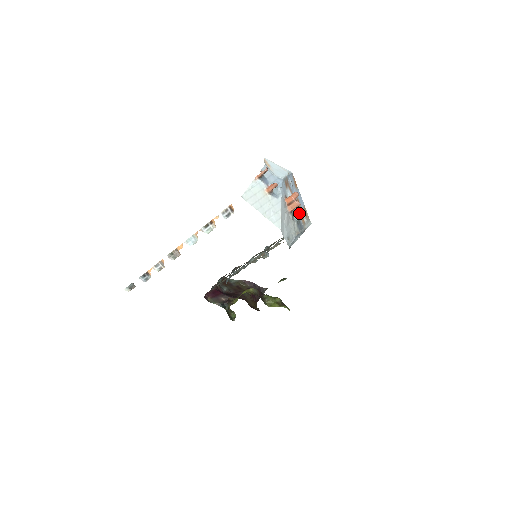
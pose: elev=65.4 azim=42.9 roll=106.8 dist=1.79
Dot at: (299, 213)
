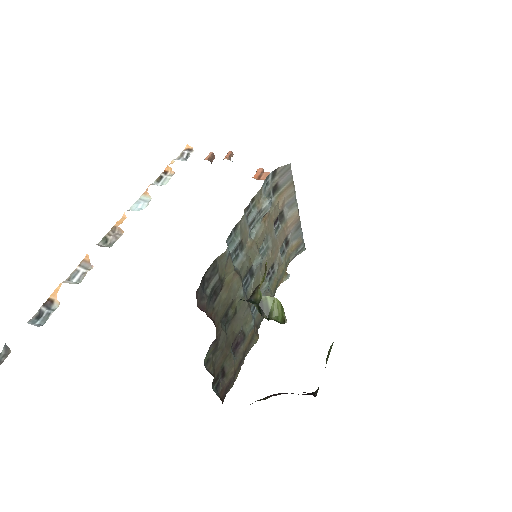
Dot at: occluded
